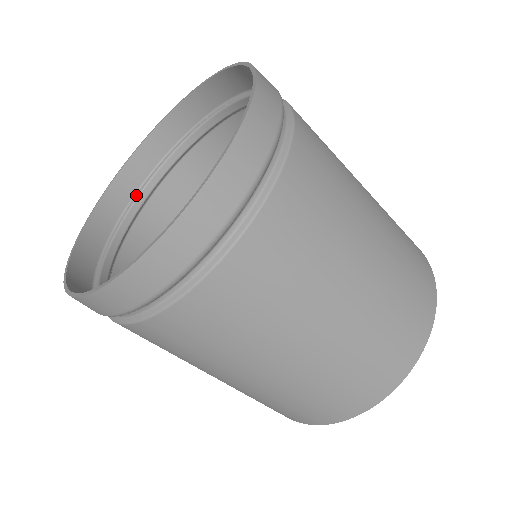
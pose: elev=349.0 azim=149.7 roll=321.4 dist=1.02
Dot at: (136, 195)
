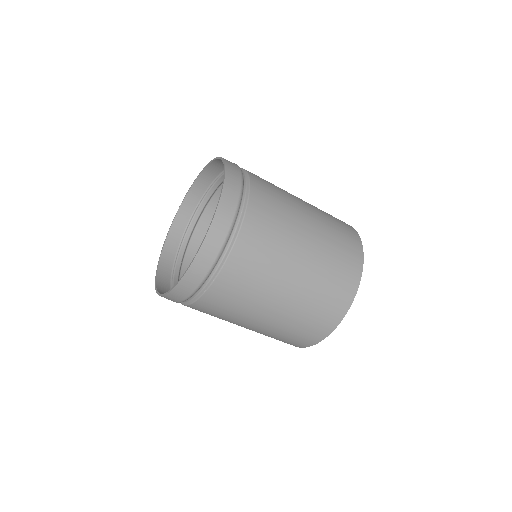
Dot at: (175, 261)
